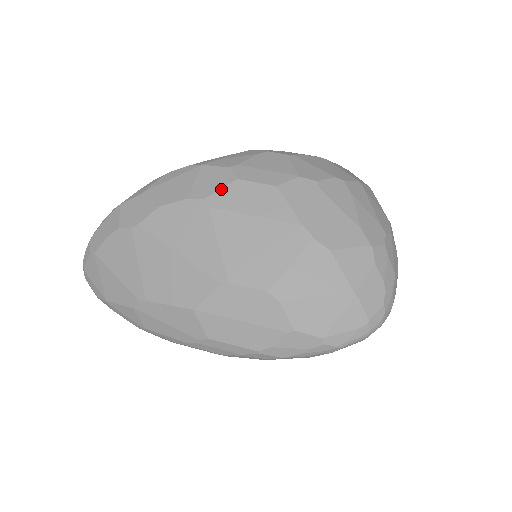
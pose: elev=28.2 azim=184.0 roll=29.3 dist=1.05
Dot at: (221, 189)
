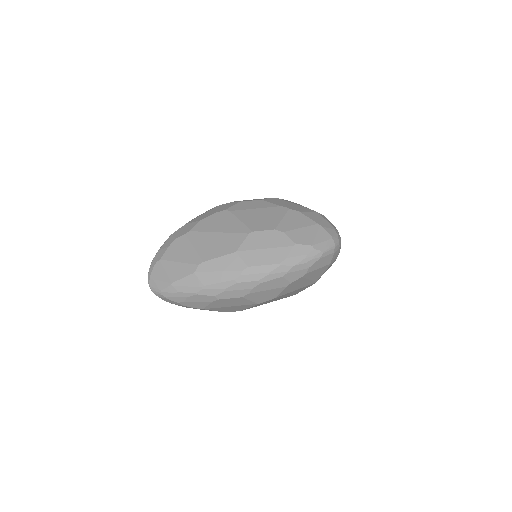
Dot at: (233, 205)
